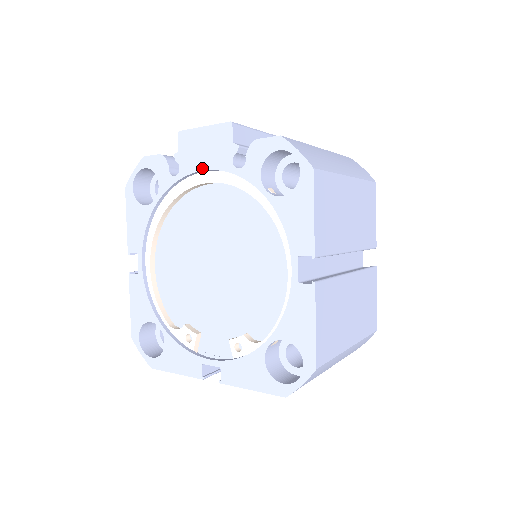
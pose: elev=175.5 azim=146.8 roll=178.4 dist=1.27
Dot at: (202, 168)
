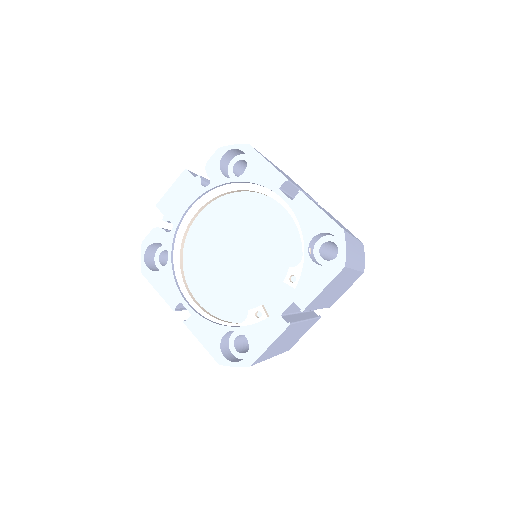
Dot at: (186, 208)
